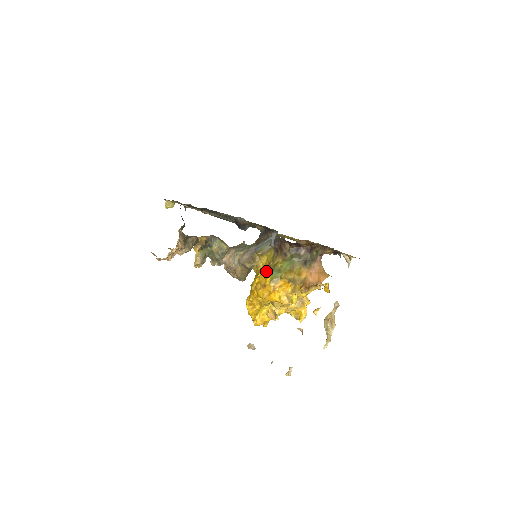
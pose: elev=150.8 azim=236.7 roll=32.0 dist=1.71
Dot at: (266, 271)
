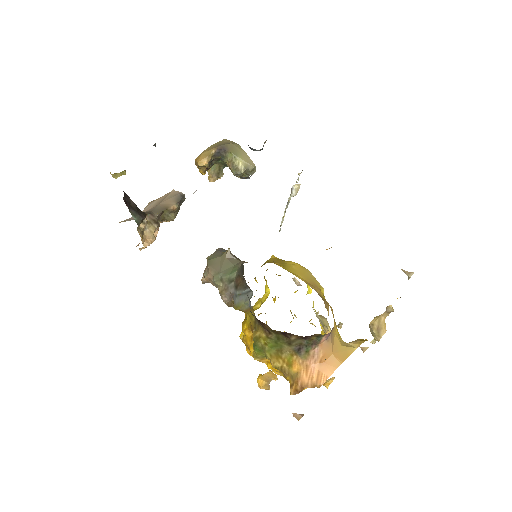
Dot at: (251, 331)
